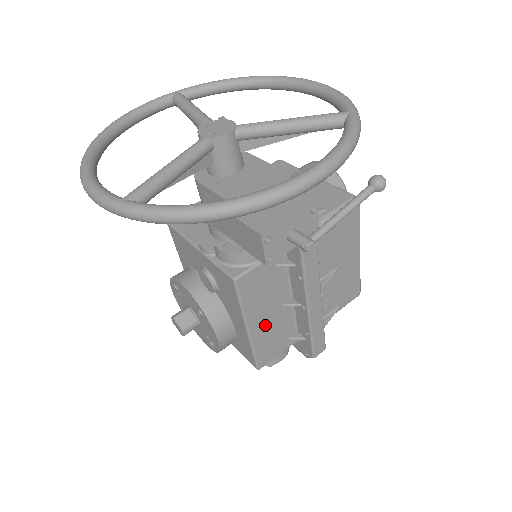
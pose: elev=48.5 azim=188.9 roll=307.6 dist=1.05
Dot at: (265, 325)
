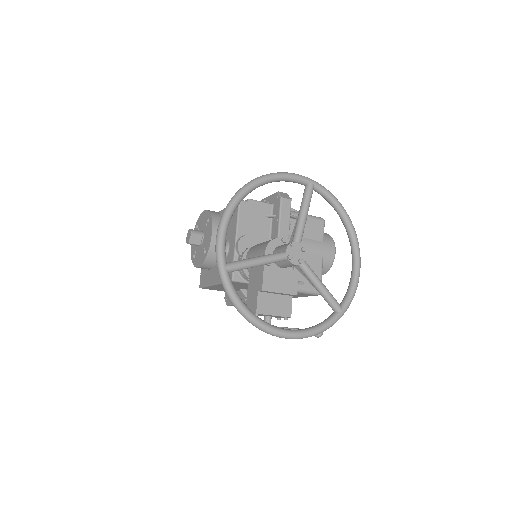
Dot at: occluded
